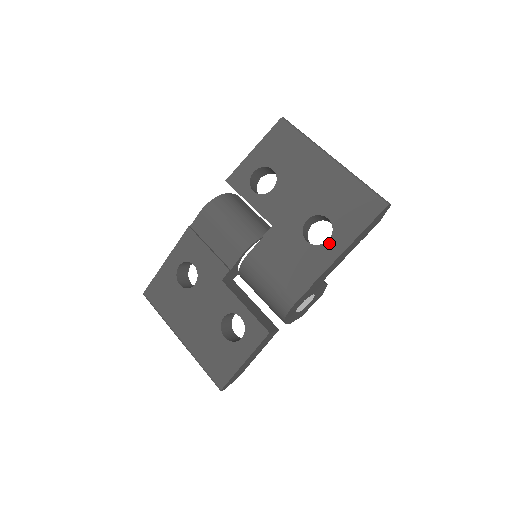
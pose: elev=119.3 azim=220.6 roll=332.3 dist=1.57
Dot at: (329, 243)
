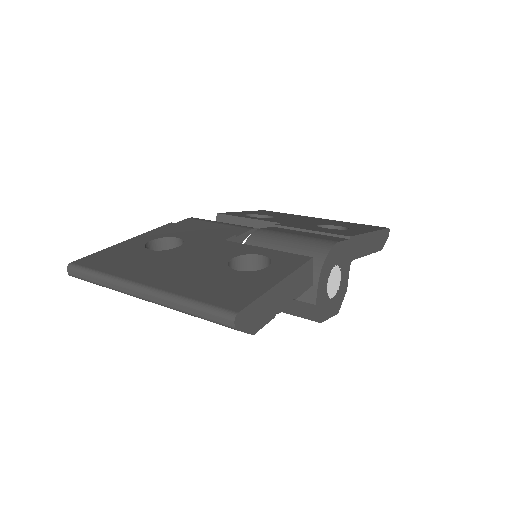
Dot at: (350, 230)
